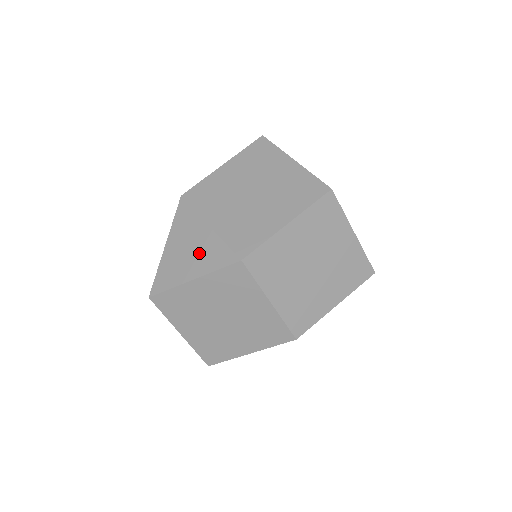
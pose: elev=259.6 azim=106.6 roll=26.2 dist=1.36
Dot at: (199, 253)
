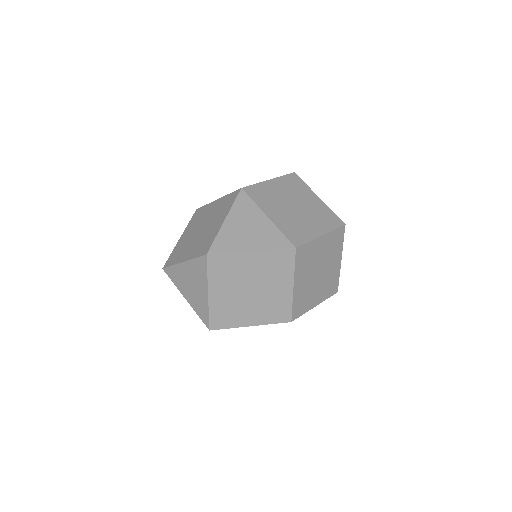
Dot at: (259, 233)
